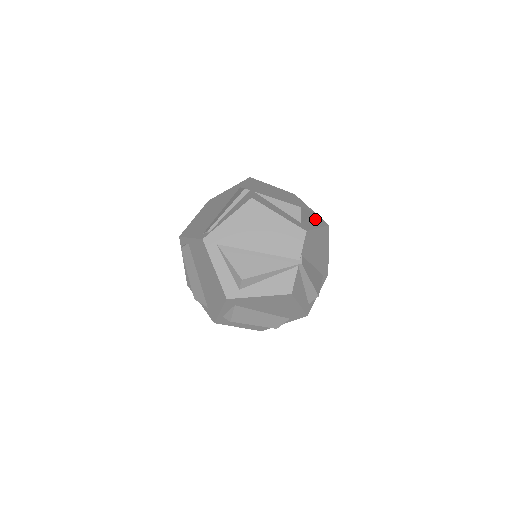
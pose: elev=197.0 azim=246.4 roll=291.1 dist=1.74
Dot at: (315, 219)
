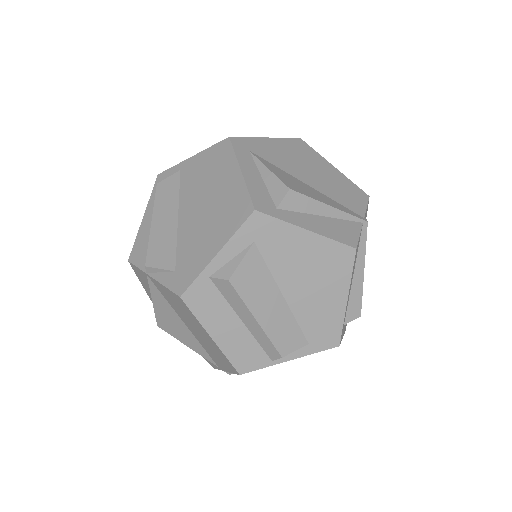
Dot at: occluded
